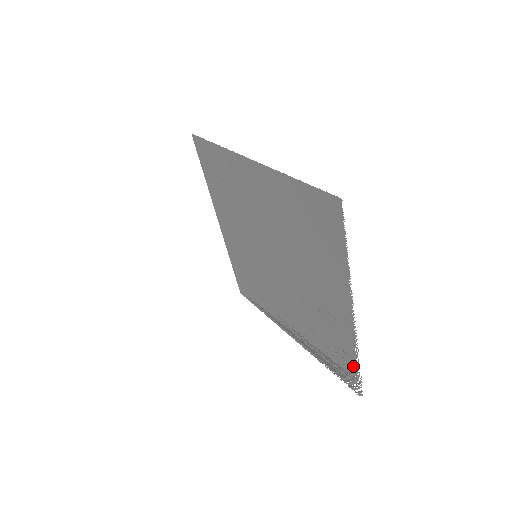
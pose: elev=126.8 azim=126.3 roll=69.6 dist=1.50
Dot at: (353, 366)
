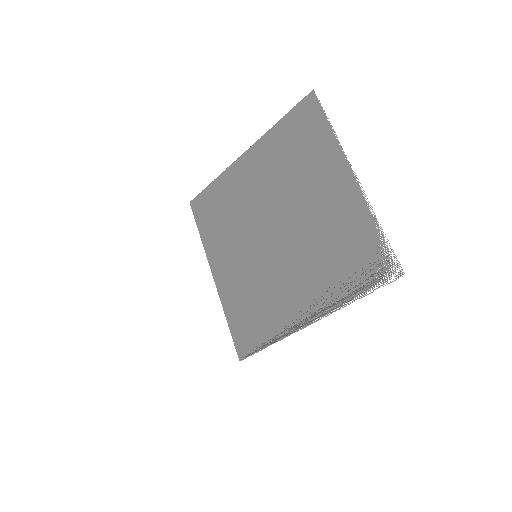
Dot at: (377, 240)
